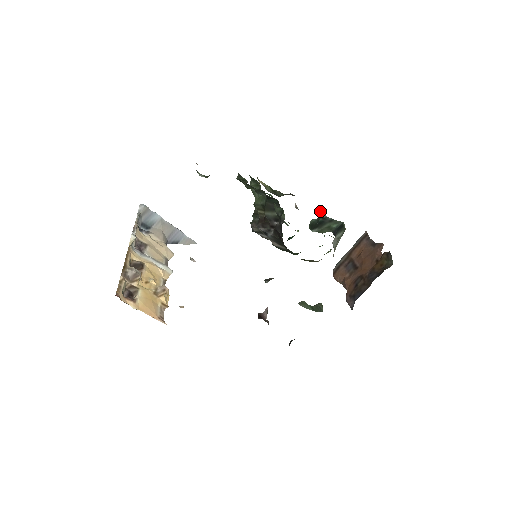
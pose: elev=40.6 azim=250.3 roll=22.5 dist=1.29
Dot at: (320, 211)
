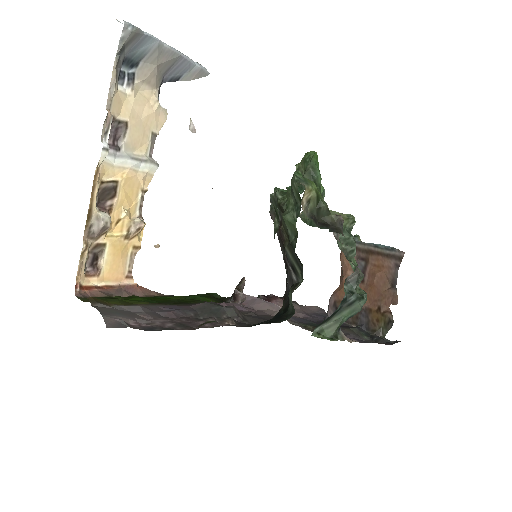
Dot at: occluded
